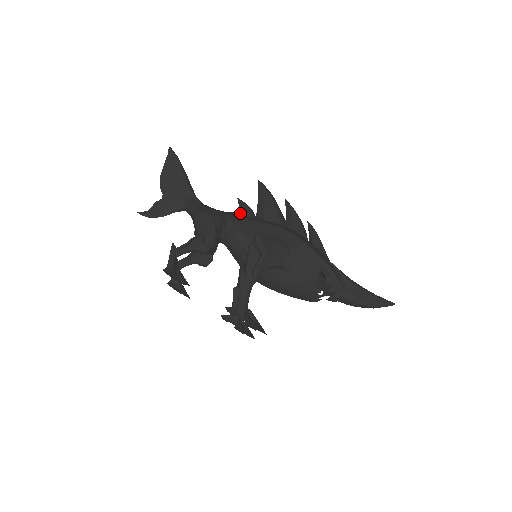
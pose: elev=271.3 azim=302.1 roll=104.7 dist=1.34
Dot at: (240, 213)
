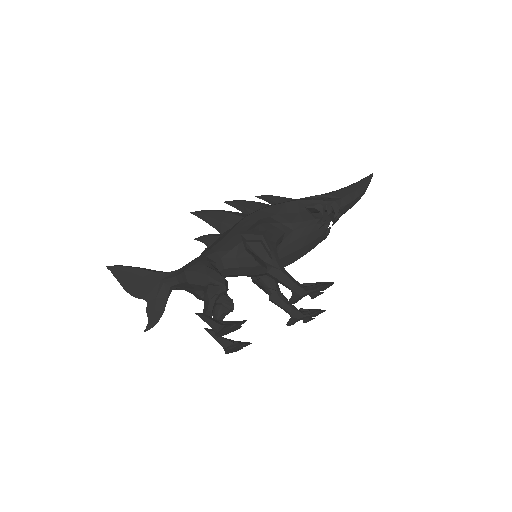
Dot at: (209, 245)
